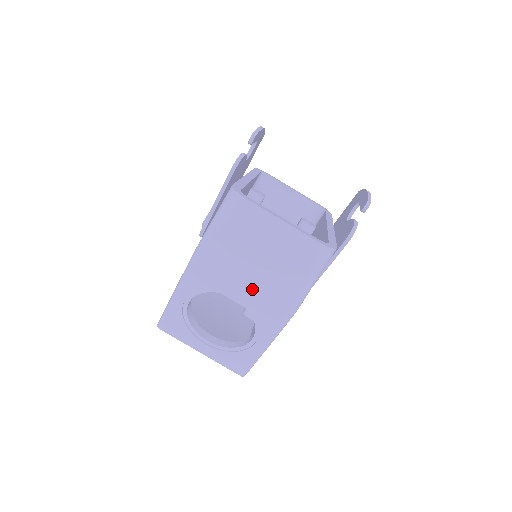
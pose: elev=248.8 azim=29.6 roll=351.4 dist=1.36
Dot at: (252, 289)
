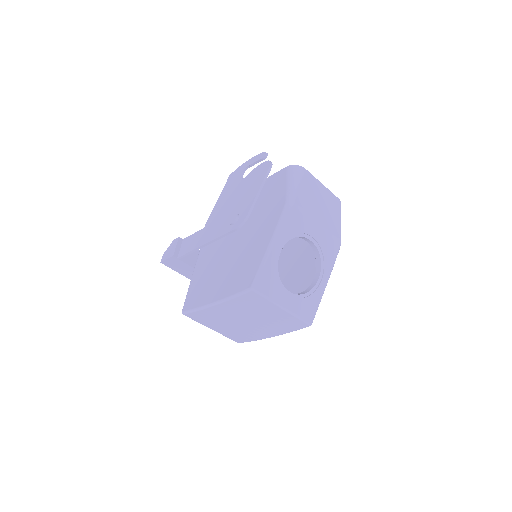
Dot at: (321, 228)
